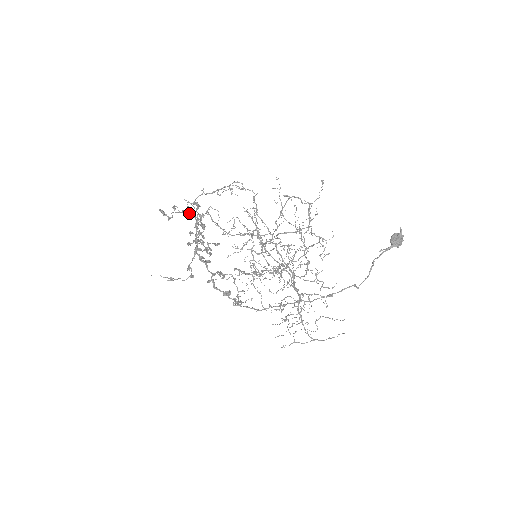
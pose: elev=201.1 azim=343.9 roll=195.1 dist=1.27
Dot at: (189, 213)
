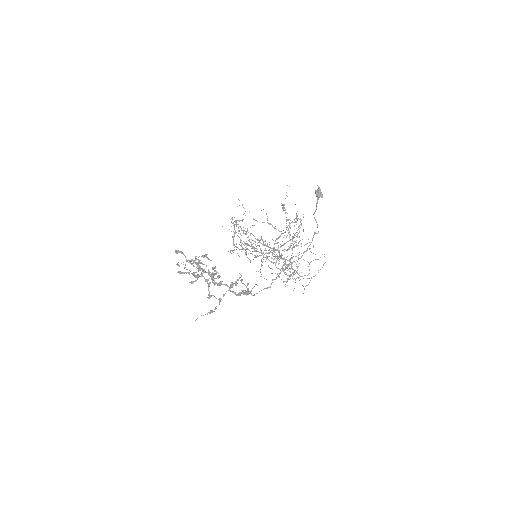
Dot at: (187, 261)
